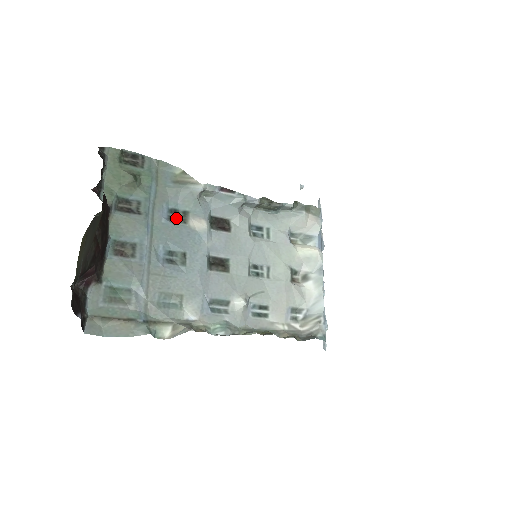
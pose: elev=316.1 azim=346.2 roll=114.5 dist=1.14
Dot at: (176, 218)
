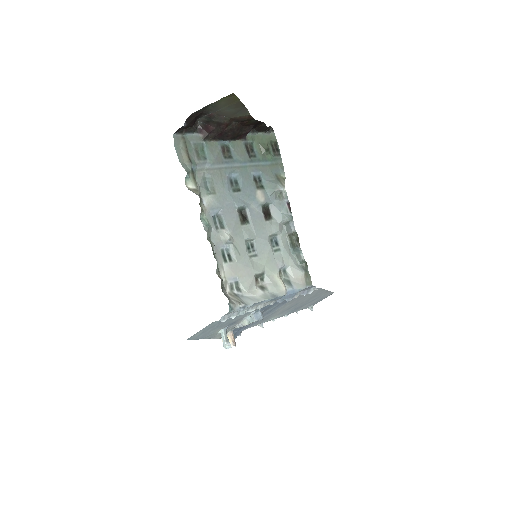
Dot at: (257, 182)
